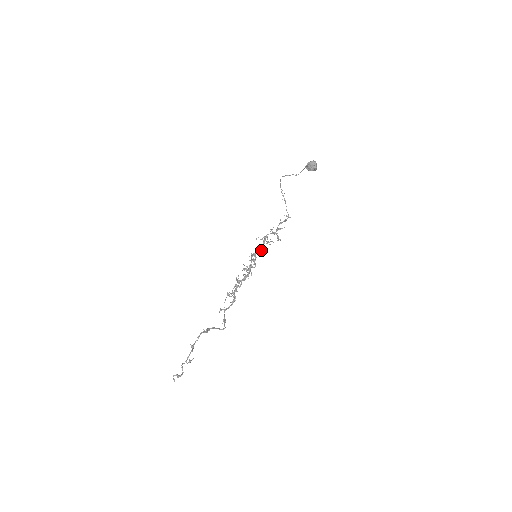
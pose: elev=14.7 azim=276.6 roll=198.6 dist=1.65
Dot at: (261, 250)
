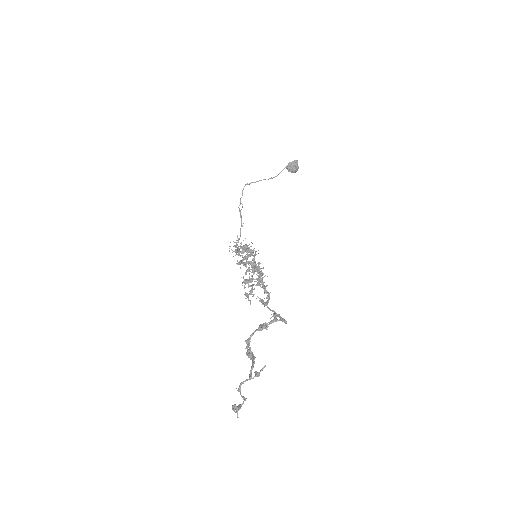
Dot at: (247, 258)
